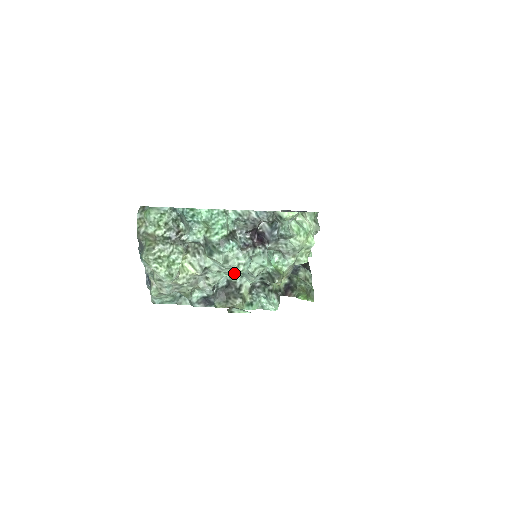
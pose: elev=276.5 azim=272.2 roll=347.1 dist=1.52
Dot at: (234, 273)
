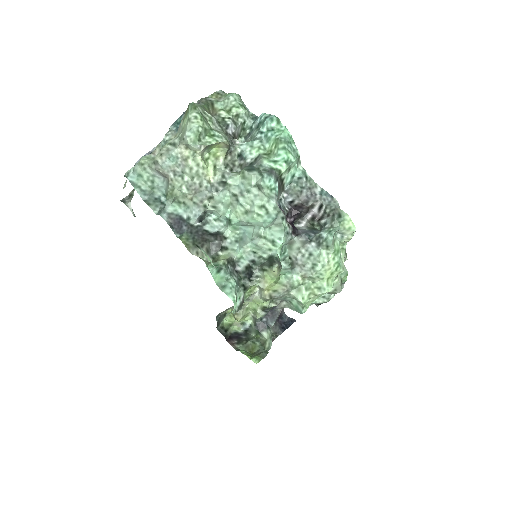
Dot at: (243, 218)
